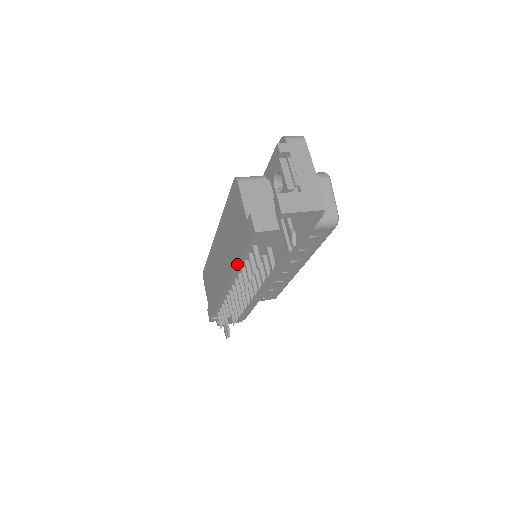
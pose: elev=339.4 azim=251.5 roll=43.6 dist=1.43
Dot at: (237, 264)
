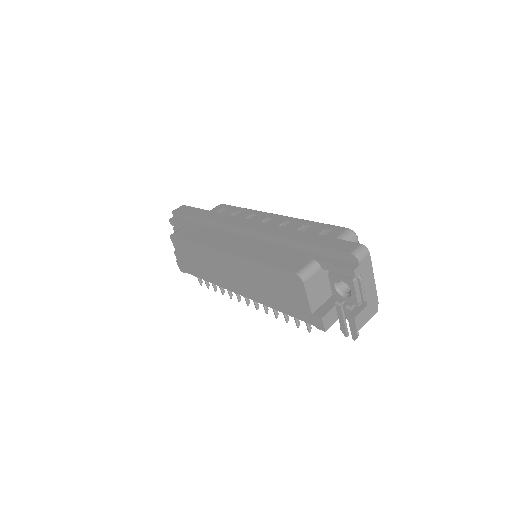
Dot at: occluded
